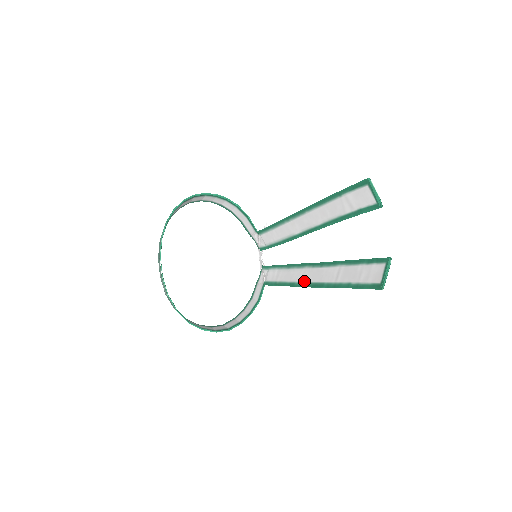
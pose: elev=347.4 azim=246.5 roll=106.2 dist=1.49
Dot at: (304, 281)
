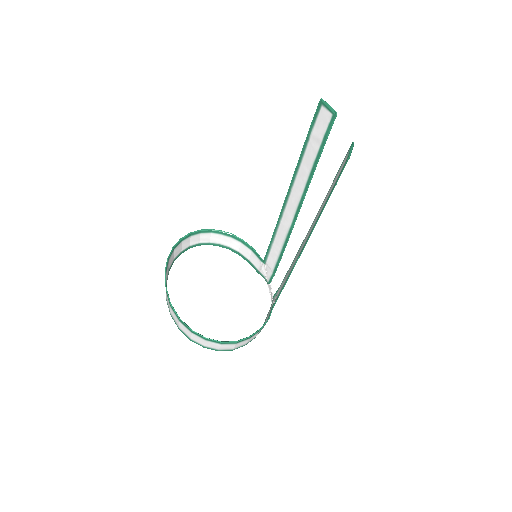
Dot at: (300, 251)
